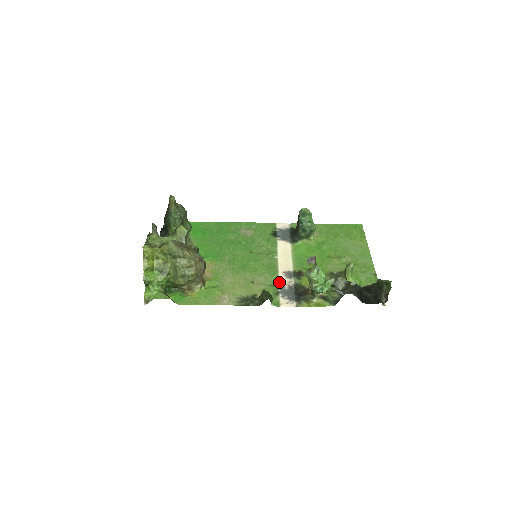
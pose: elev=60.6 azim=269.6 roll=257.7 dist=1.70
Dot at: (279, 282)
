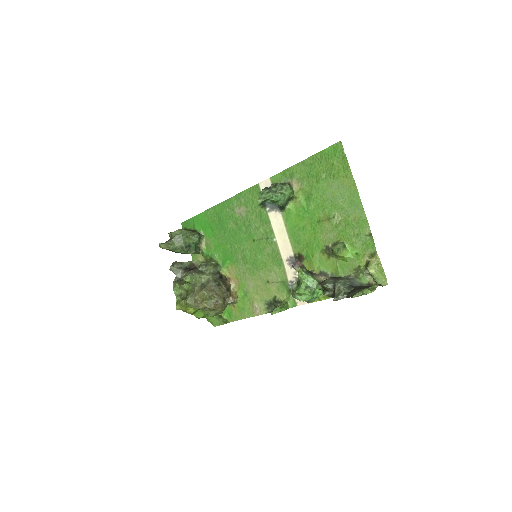
Dot at: (287, 276)
